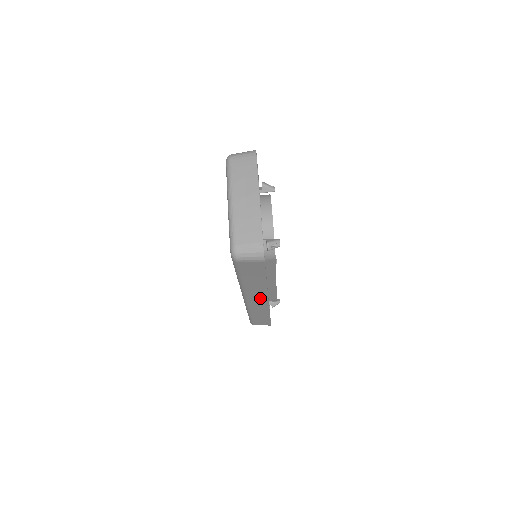
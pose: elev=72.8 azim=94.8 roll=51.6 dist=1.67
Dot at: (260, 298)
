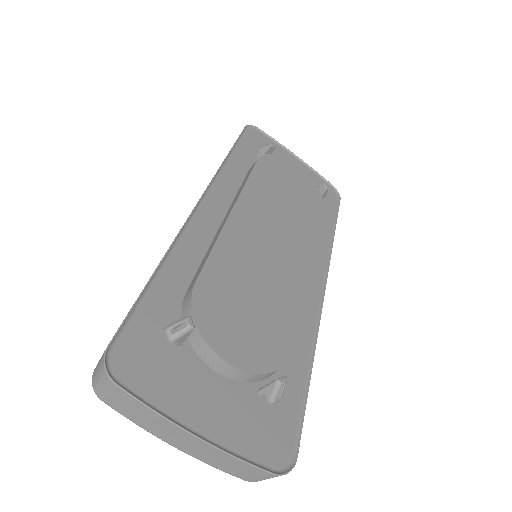
Dot at: occluded
